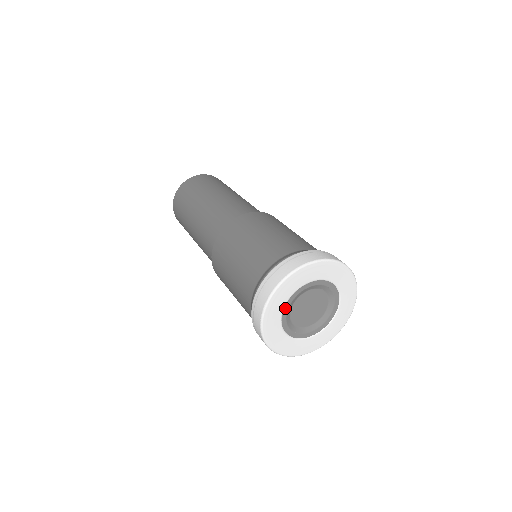
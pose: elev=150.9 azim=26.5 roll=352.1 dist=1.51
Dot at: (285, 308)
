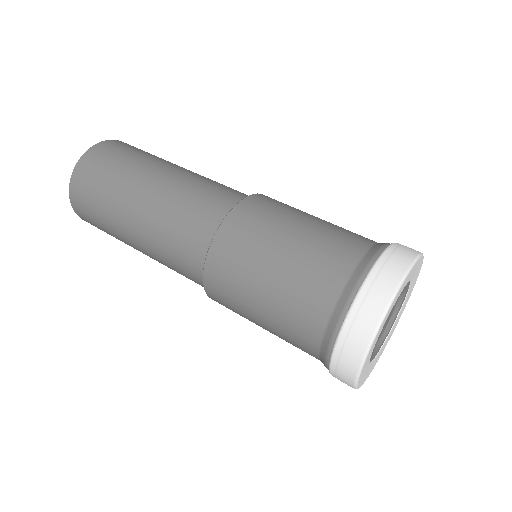
Dot at: occluded
